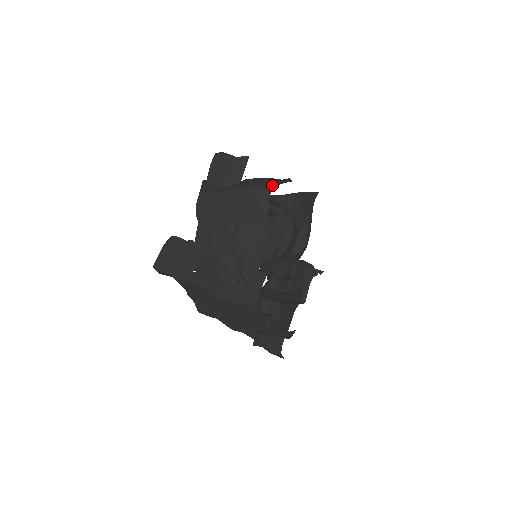
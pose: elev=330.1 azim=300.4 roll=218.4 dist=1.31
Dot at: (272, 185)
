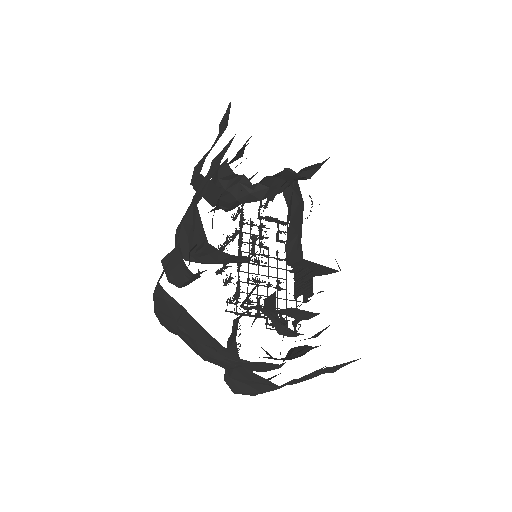
Dot at: occluded
